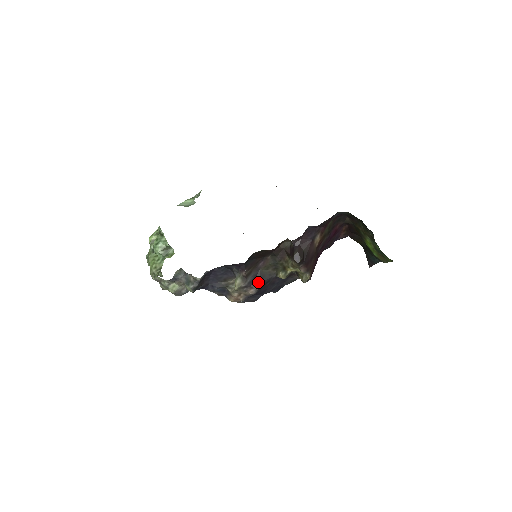
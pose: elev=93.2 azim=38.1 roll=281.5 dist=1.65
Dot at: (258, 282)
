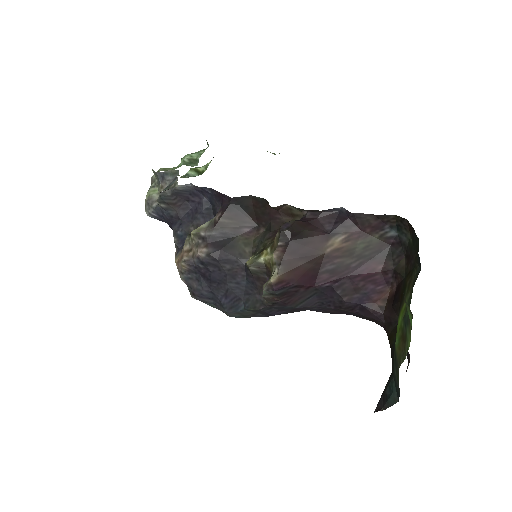
Dot at: (220, 246)
